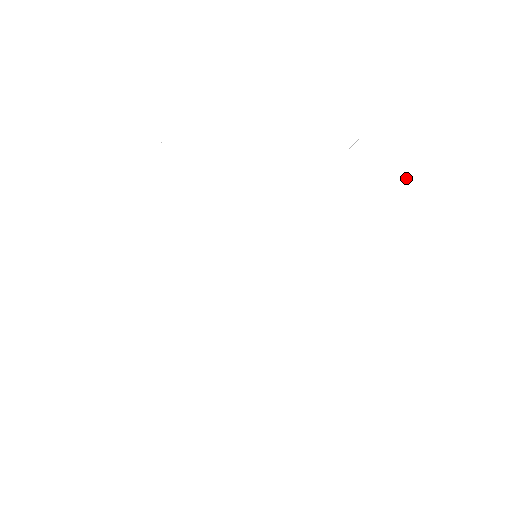
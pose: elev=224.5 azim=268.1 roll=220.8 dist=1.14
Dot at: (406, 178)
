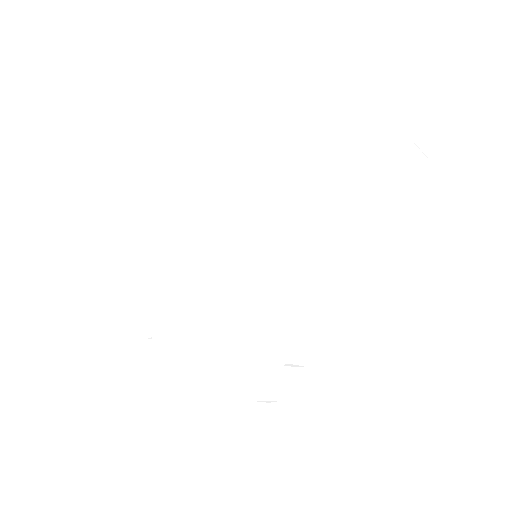
Dot at: (280, 107)
